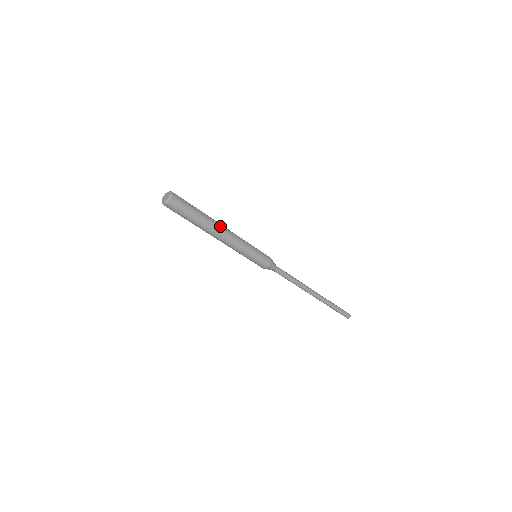
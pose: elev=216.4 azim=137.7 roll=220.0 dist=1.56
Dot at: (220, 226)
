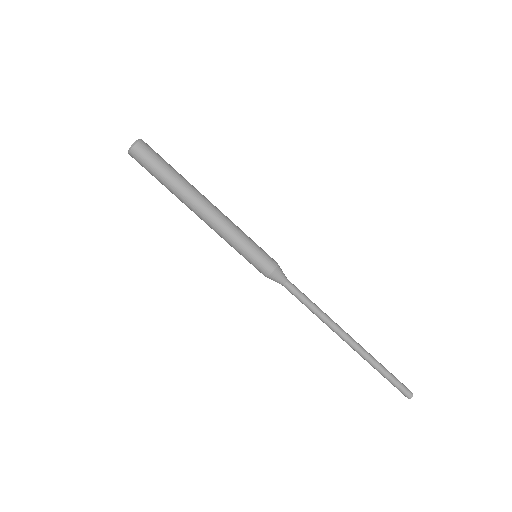
Dot at: (203, 197)
